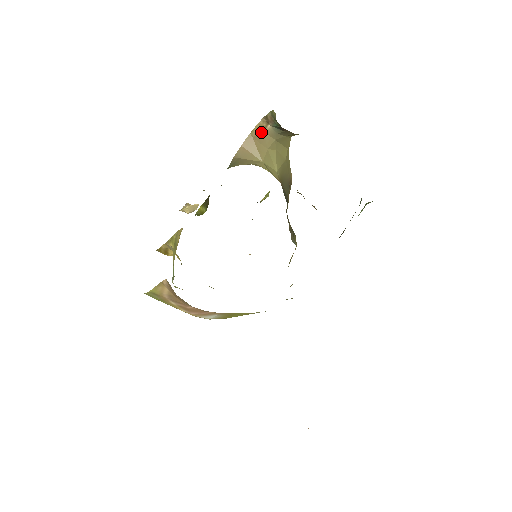
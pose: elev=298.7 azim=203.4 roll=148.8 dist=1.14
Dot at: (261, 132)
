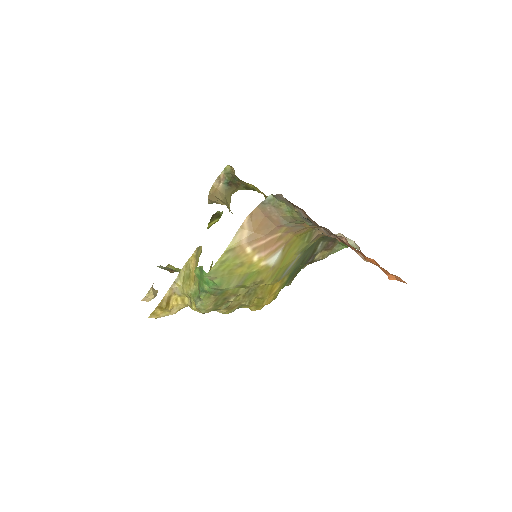
Dot at: (216, 190)
